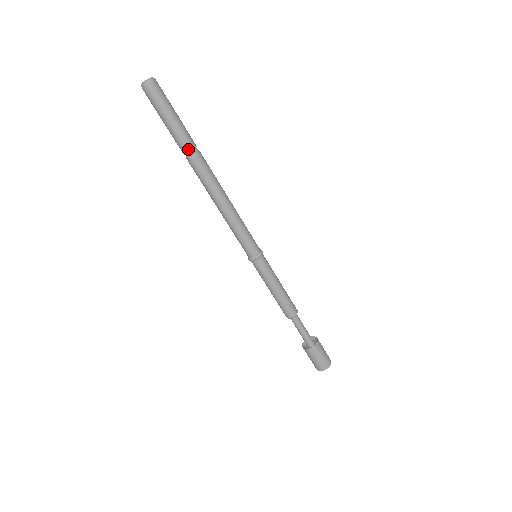
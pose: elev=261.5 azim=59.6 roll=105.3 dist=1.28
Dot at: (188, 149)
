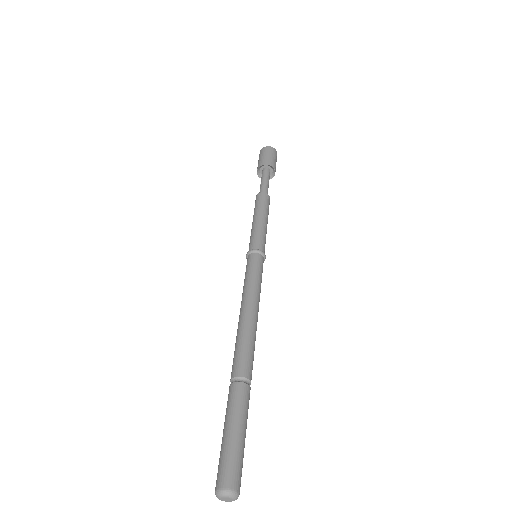
Dot at: occluded
